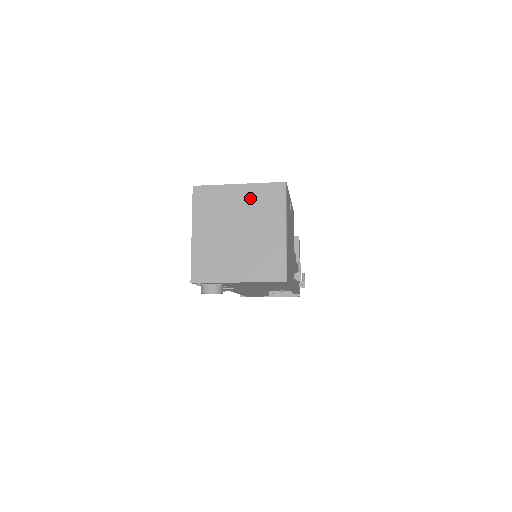
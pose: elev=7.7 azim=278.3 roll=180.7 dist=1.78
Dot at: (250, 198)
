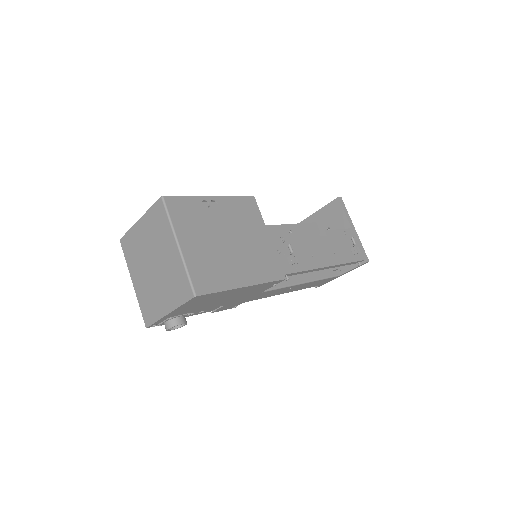
Dot at: (148, 228)
